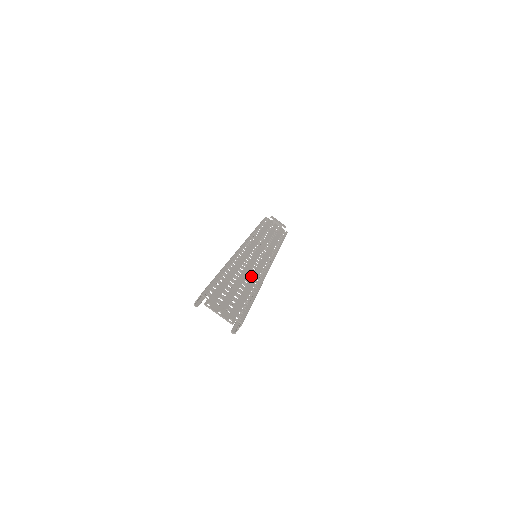
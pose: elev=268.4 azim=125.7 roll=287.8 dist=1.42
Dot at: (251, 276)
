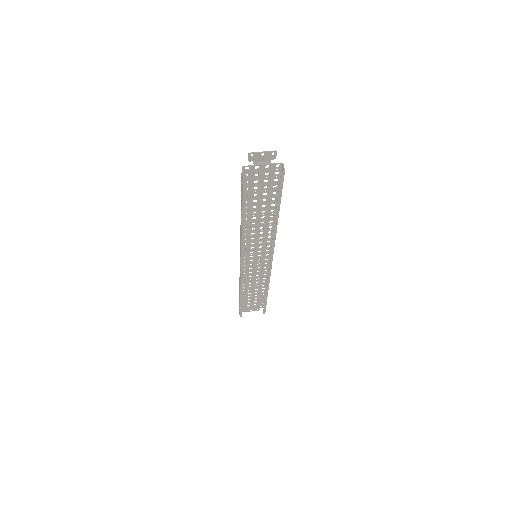
Dot at: (264, 221)
